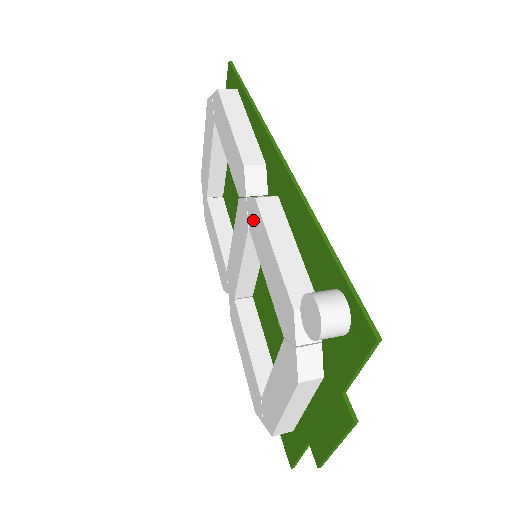
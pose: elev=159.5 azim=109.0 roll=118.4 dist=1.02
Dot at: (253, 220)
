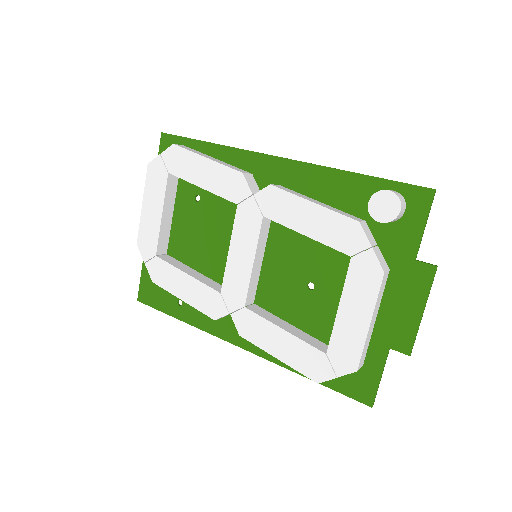
Dot at: (271, 204)
